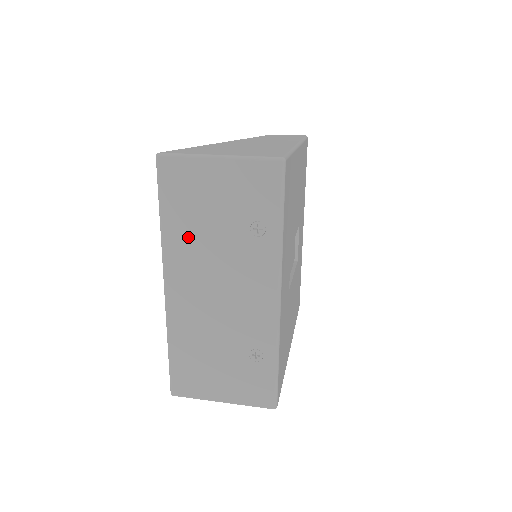
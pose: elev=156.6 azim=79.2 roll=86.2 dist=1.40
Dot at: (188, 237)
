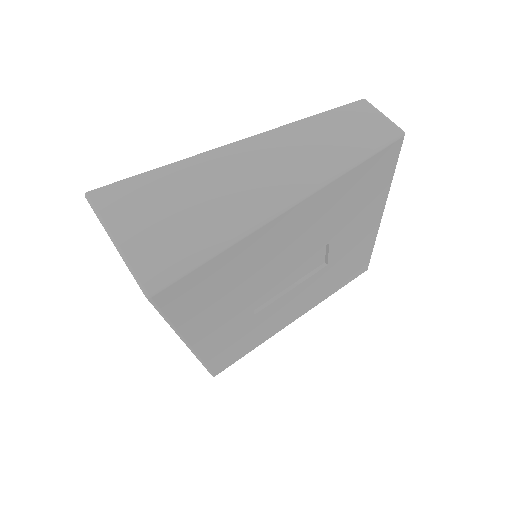
Dot at: occluded
